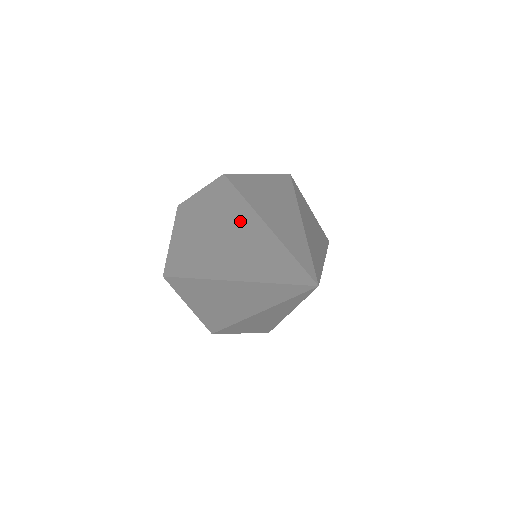
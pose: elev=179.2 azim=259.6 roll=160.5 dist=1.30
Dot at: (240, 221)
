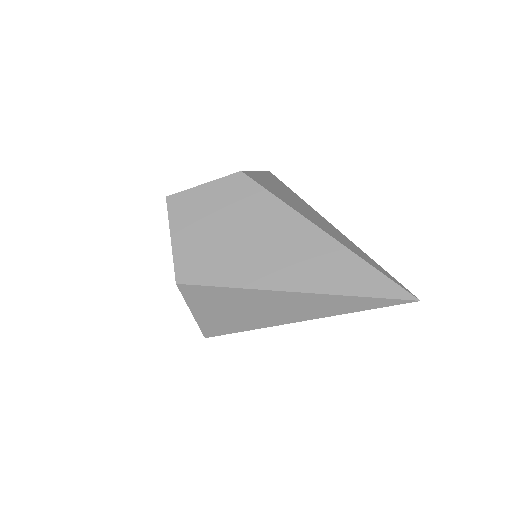
Dot at: (293, 230)
